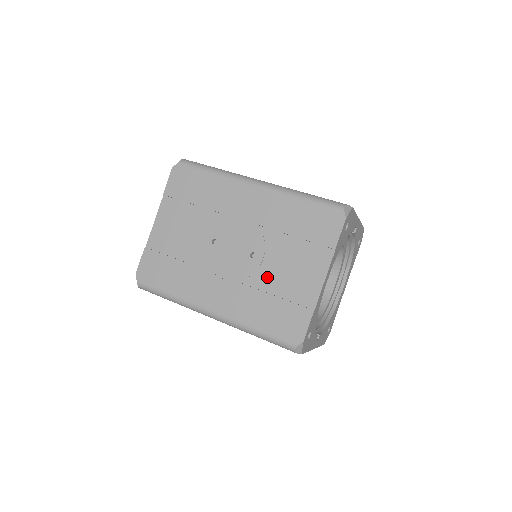
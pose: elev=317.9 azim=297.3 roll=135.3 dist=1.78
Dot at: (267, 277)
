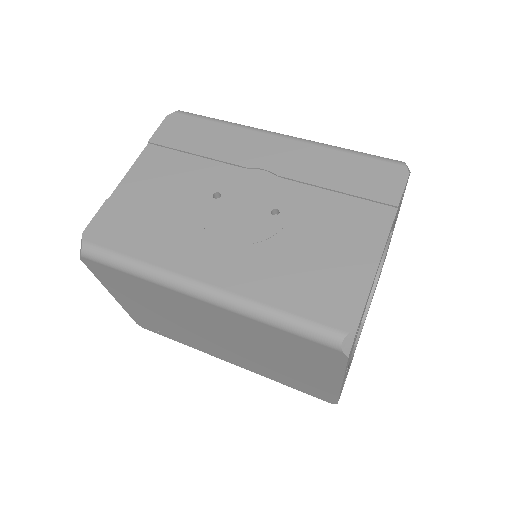
Dot at: (296, 239)
